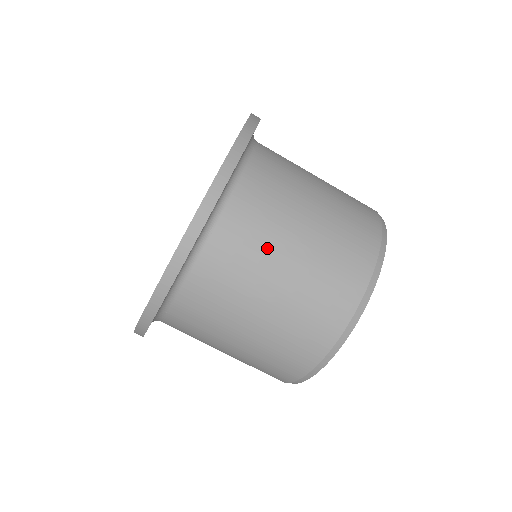
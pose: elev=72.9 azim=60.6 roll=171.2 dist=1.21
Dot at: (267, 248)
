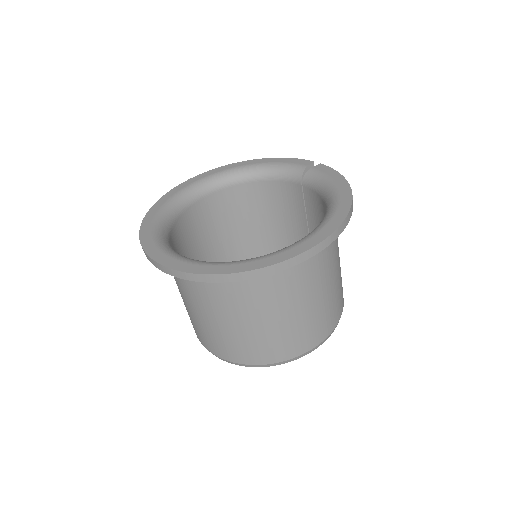
Dot at: (326, 272)
